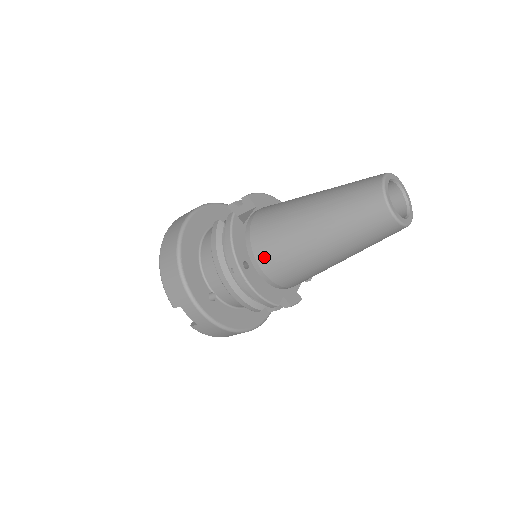
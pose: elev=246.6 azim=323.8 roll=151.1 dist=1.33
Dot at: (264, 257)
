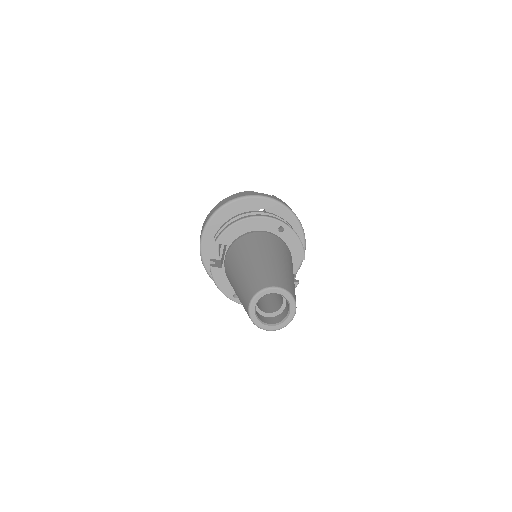
Dot at: occluded
